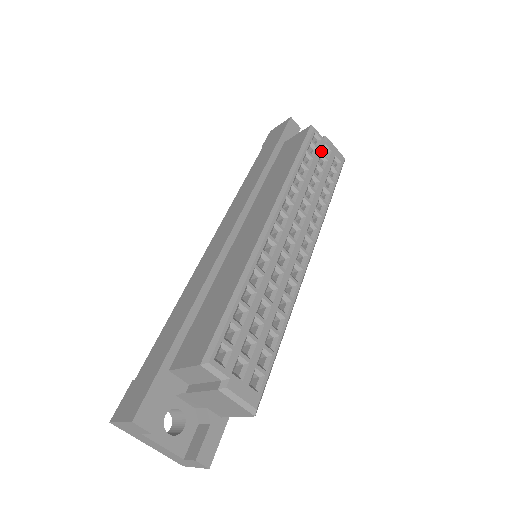
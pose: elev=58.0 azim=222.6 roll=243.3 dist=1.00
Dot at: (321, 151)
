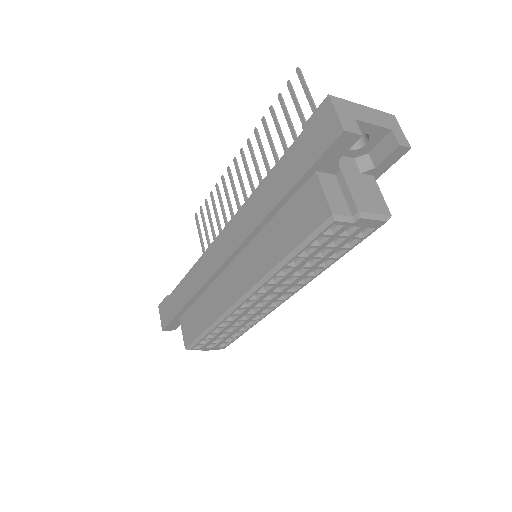
Dot at: (337, 236)
